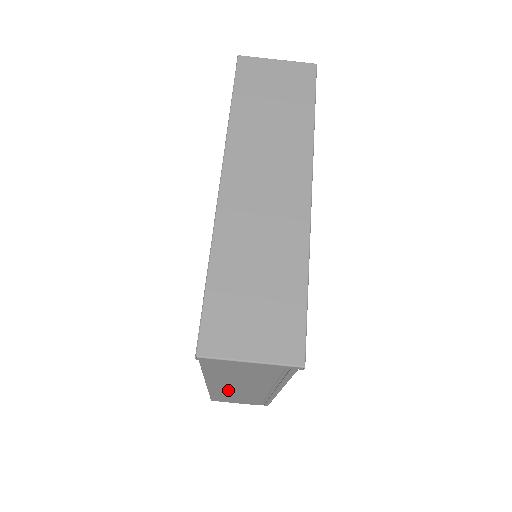
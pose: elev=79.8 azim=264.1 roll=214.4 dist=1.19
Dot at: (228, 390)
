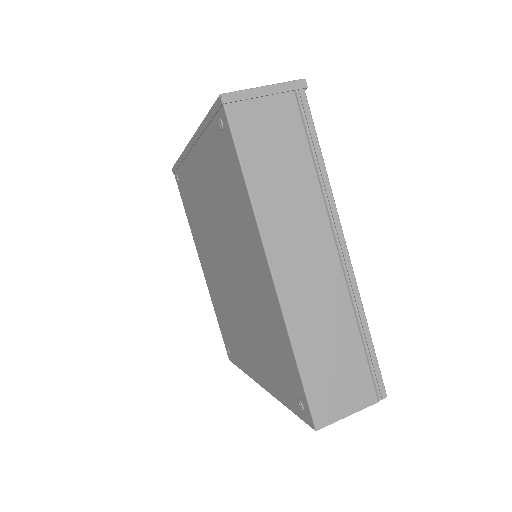
Dot at: (301, 290)
